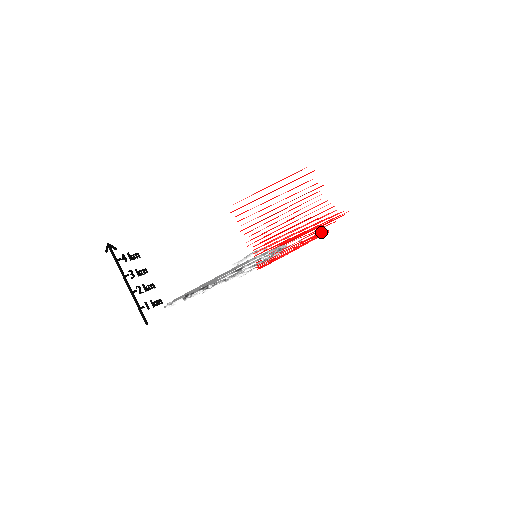
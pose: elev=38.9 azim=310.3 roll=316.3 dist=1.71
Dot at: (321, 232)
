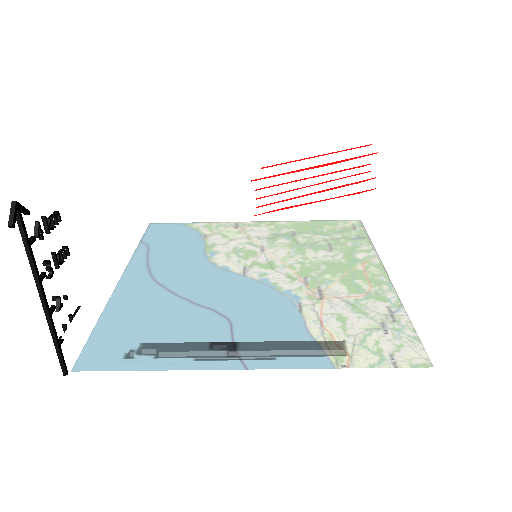
Dot at: occluded
